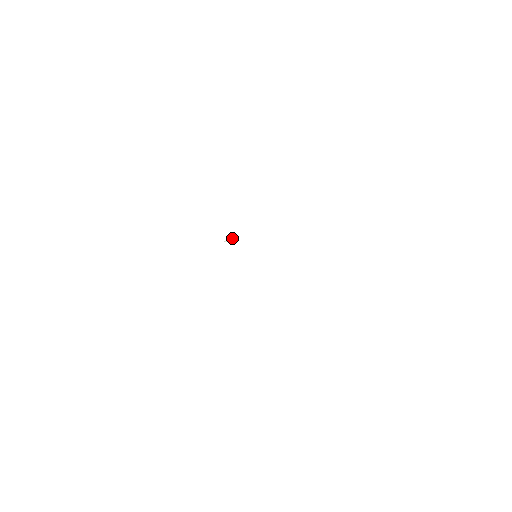
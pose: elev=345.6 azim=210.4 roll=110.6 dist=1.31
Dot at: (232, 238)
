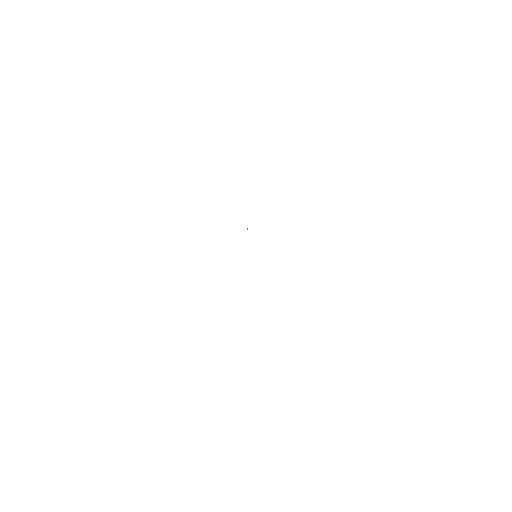
Dot at: occluded
